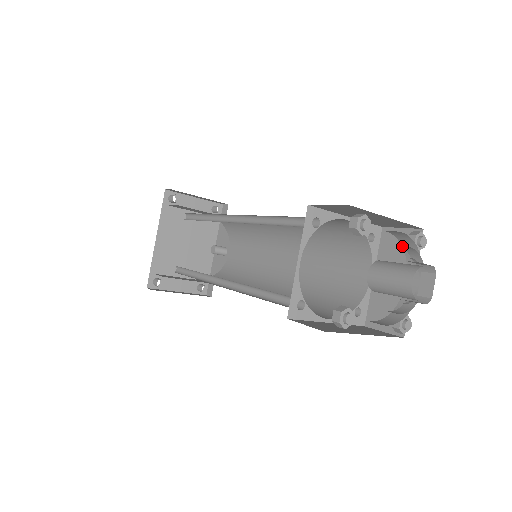
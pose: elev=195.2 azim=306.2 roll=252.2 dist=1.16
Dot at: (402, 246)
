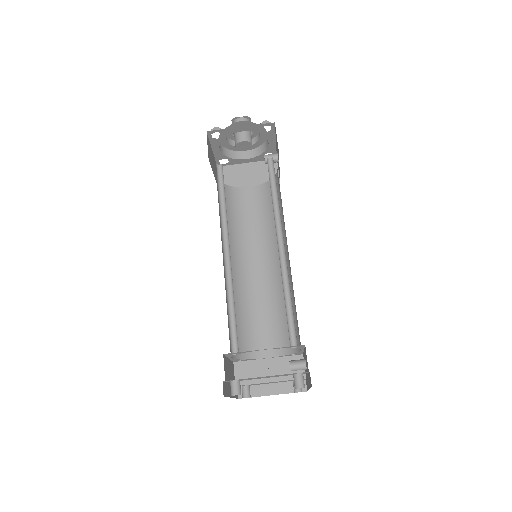
Dot at: (261, 154)
